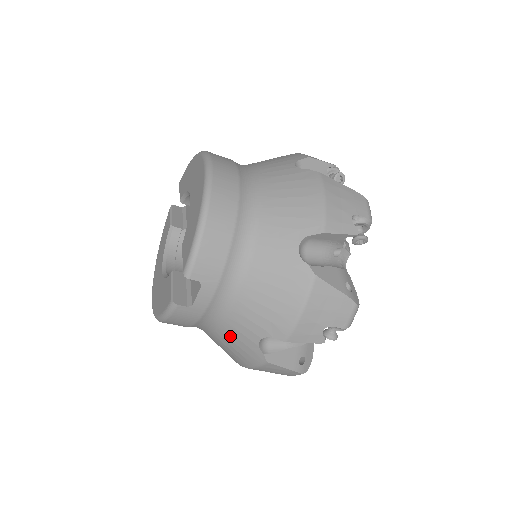
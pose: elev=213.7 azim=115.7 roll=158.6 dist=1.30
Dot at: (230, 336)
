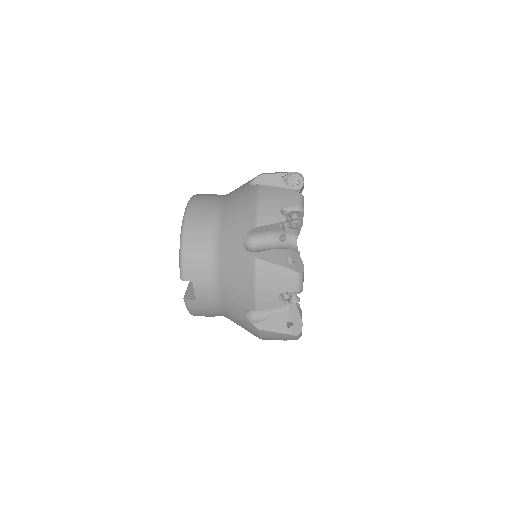
Dot at: (232, 316)
